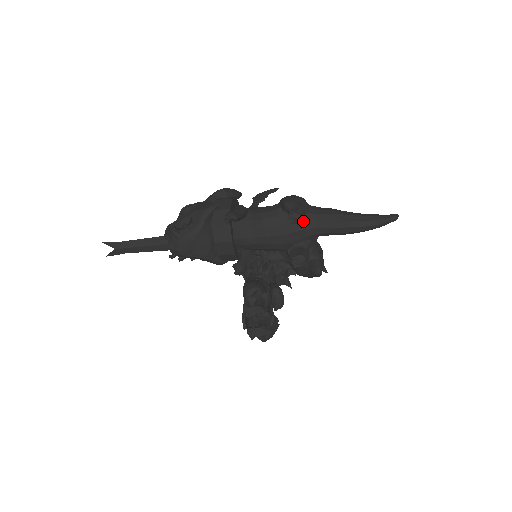
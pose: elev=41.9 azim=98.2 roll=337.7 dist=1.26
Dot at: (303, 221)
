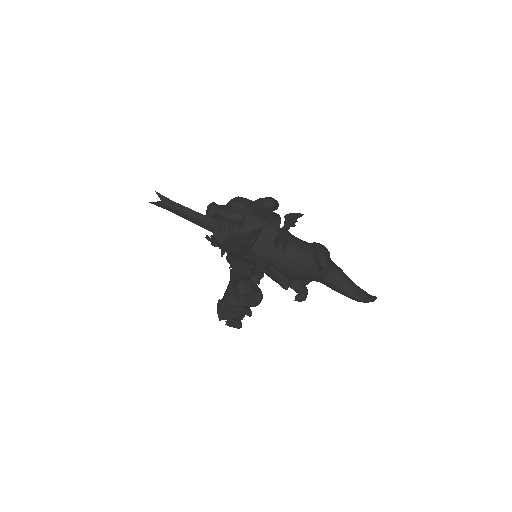
Dot at: occluded
